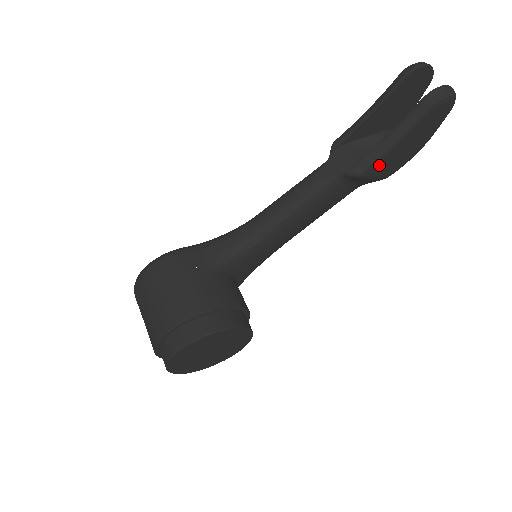
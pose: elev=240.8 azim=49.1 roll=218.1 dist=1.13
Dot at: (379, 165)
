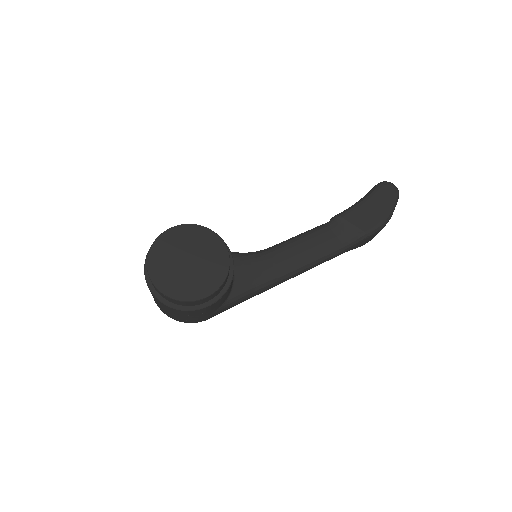
Dot at: (353, 215)
